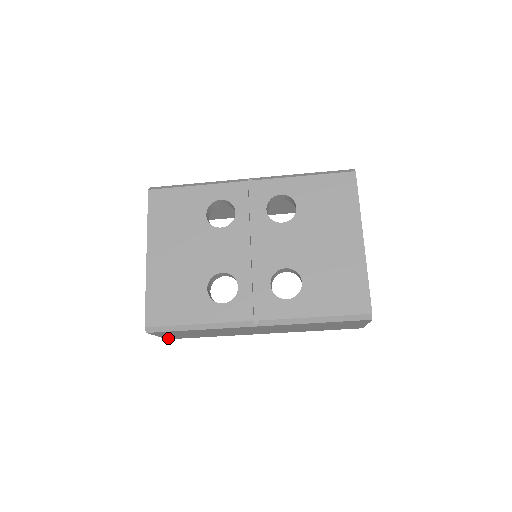
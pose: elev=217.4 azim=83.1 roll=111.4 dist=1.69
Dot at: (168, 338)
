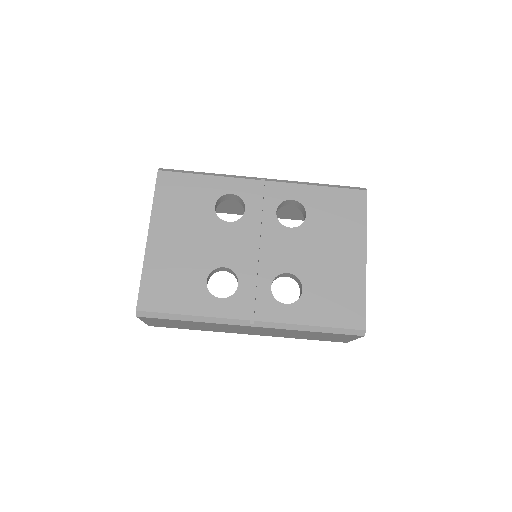
Dot at: (151, 325)
